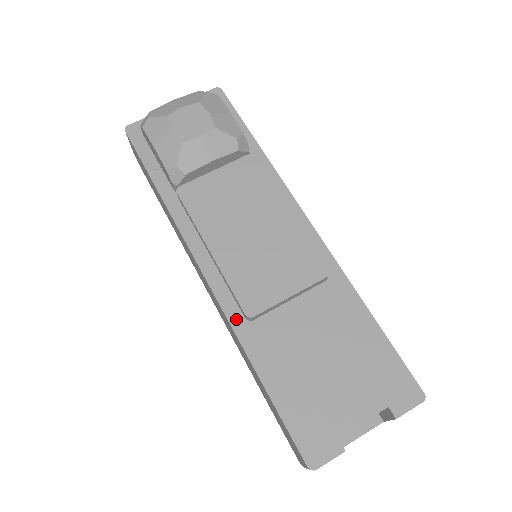
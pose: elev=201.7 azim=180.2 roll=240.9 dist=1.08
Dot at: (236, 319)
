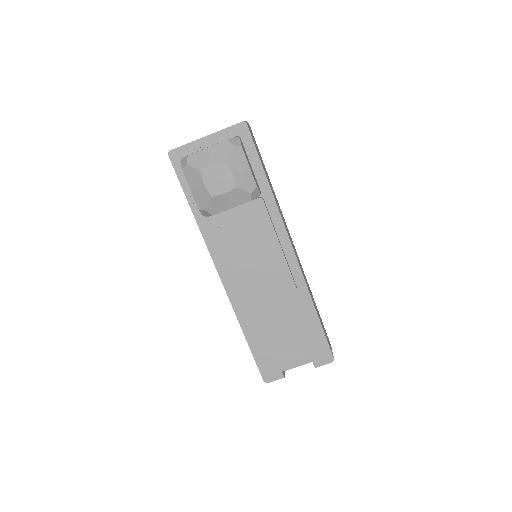
Dot at: (237, 306)
